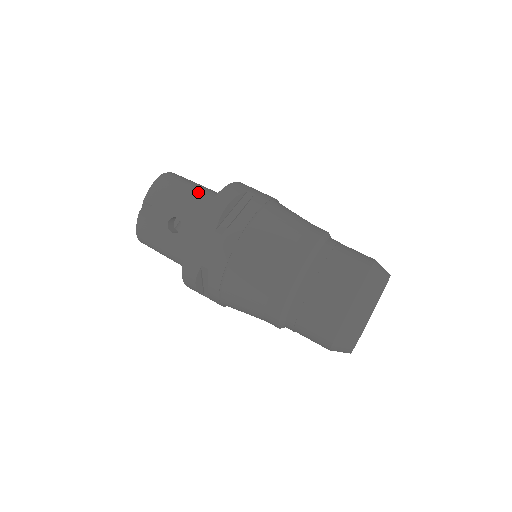
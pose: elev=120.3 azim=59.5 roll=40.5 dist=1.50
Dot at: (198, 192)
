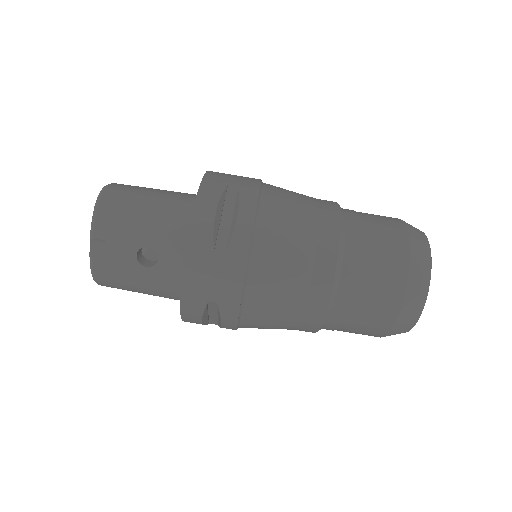
Dot at: (162, 204)
